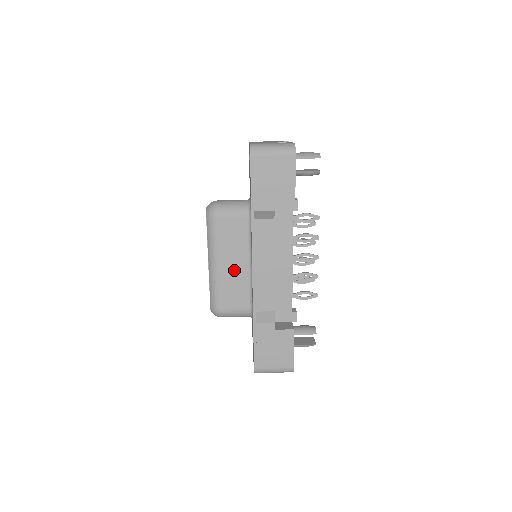
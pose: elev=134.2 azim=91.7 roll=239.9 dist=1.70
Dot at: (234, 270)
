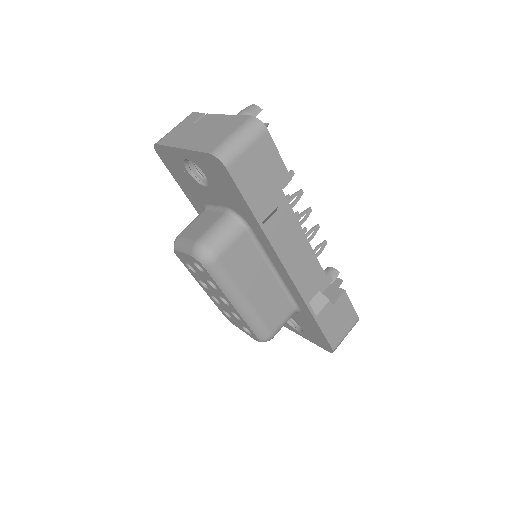
Dot at: (263, 290)
